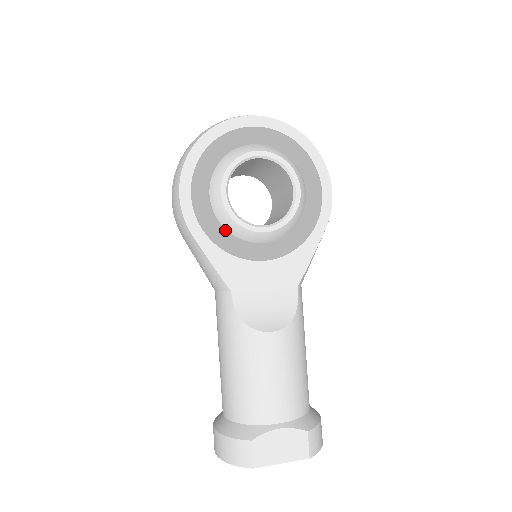
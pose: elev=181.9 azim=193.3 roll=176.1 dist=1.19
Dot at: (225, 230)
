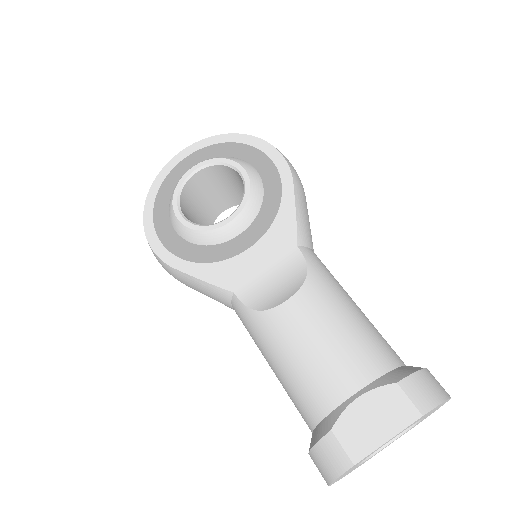
Dot at: (201, 246)
